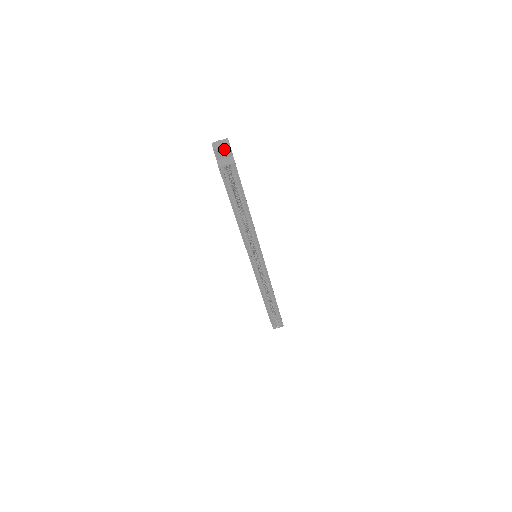
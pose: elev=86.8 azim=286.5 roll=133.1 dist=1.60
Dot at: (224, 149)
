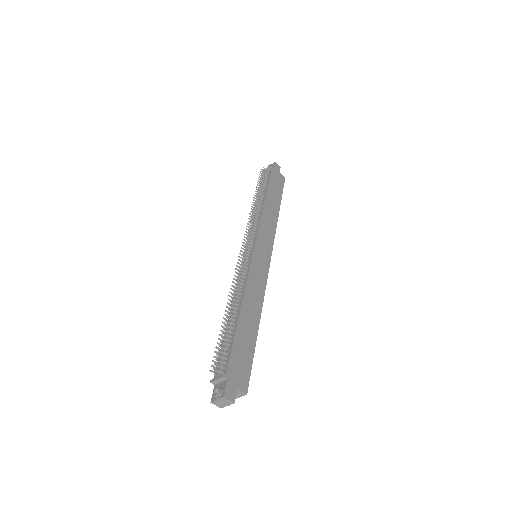
Dot at: (230, 403)
